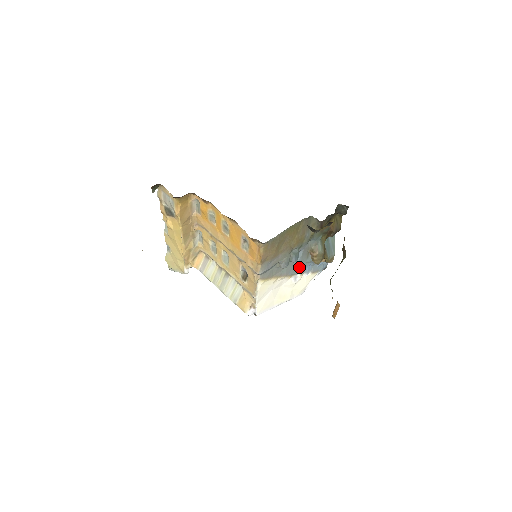
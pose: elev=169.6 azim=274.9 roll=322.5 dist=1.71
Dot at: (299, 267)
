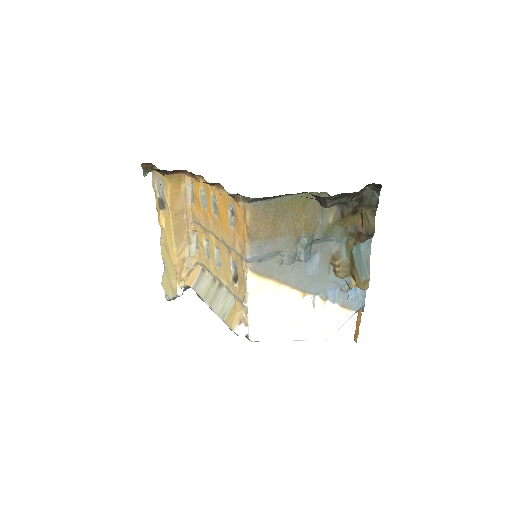
Dot at: (317, 284)
